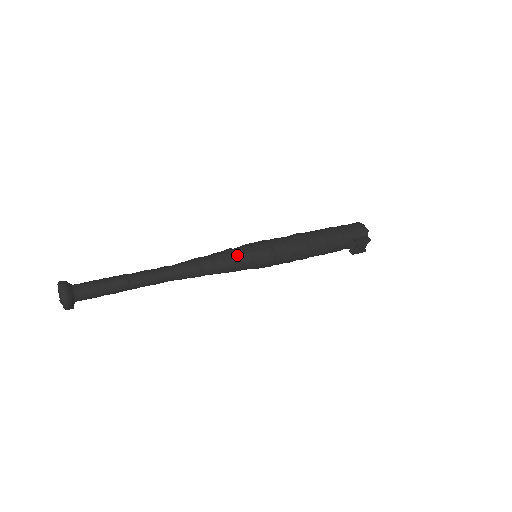
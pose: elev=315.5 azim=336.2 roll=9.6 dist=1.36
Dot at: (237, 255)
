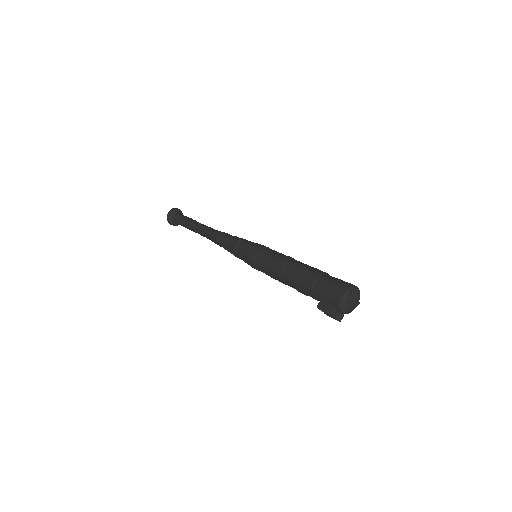
Dot at: (235, 249)
